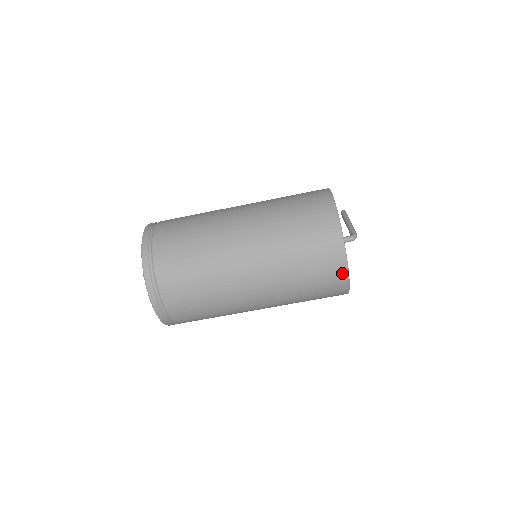
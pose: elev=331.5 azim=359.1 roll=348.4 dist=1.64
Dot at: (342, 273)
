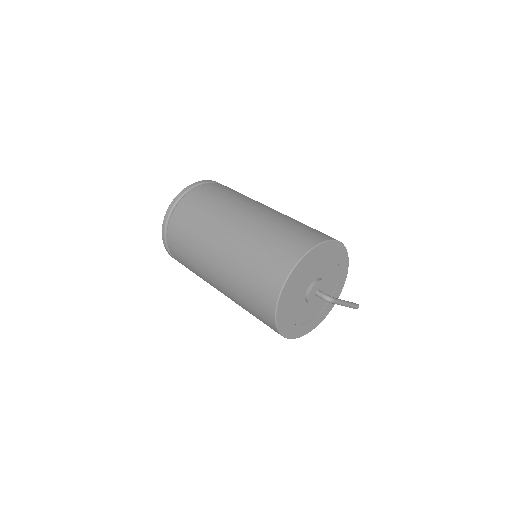
Dot at: (278, 284)
